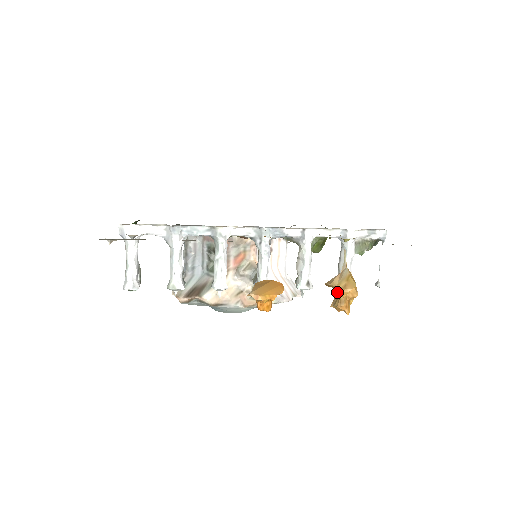
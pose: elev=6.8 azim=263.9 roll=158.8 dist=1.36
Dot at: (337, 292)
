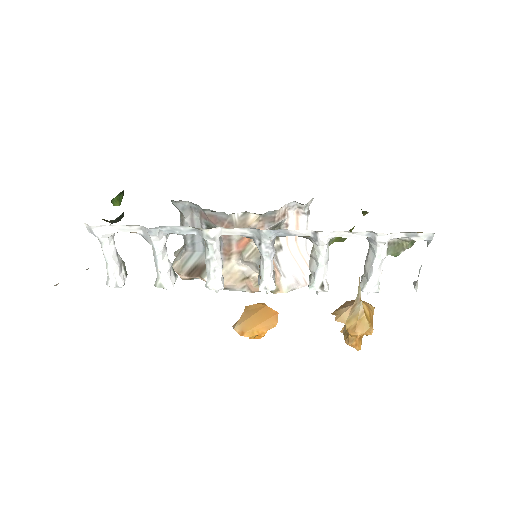
Dot at: (346, 328)
